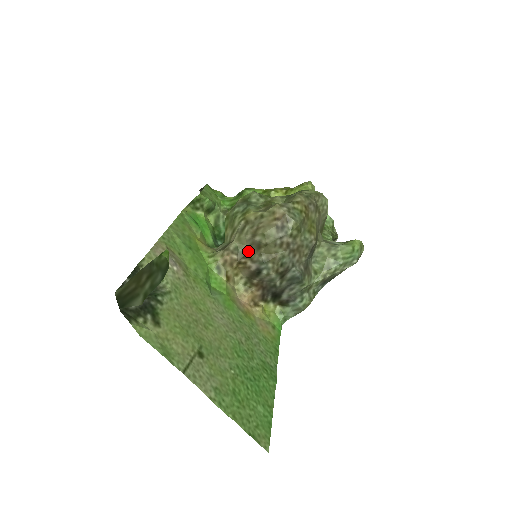
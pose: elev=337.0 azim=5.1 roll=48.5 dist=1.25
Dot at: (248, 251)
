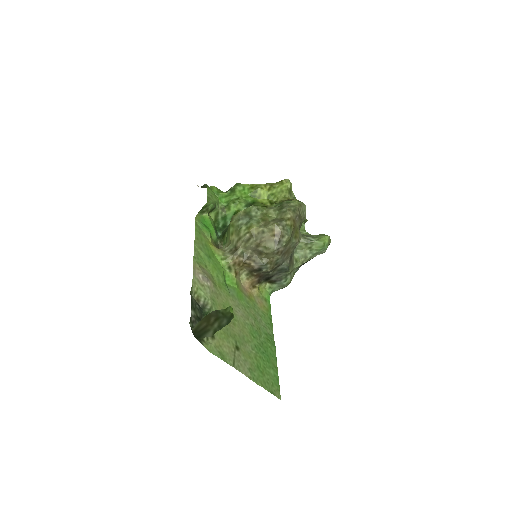
Dot at: (251, 254)
